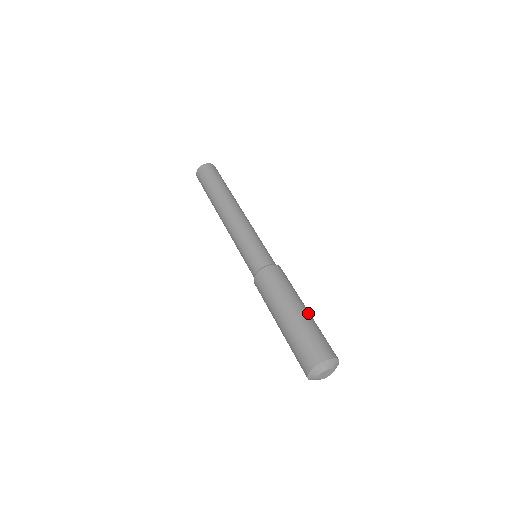
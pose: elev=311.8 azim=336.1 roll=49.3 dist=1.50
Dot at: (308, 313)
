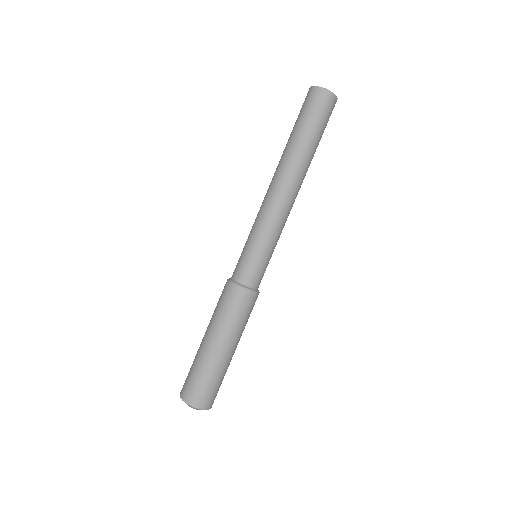
Dot at: occluded
